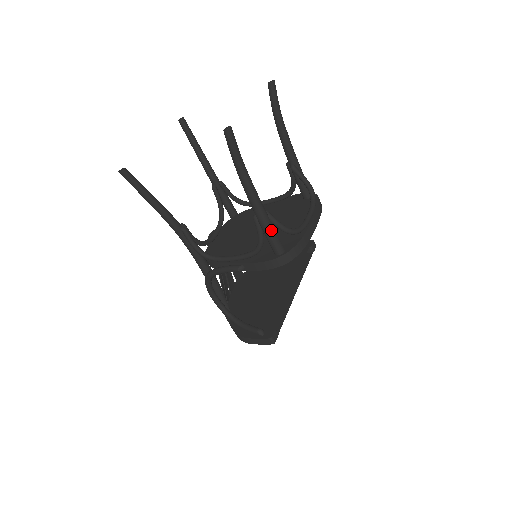
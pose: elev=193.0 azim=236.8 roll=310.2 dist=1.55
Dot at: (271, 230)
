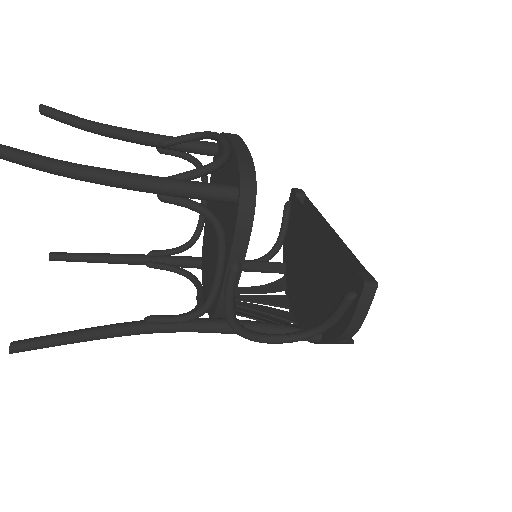
Dot at: (192, 185)
